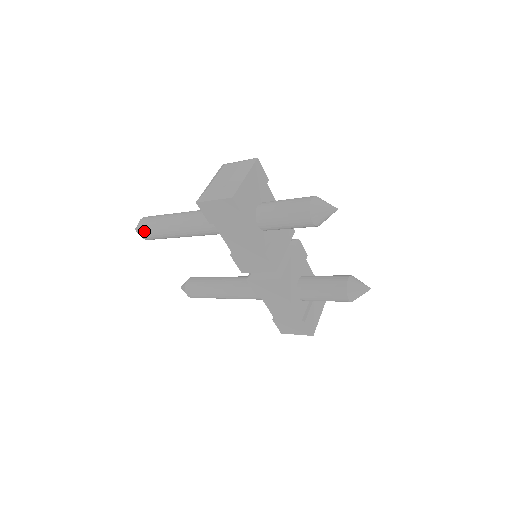
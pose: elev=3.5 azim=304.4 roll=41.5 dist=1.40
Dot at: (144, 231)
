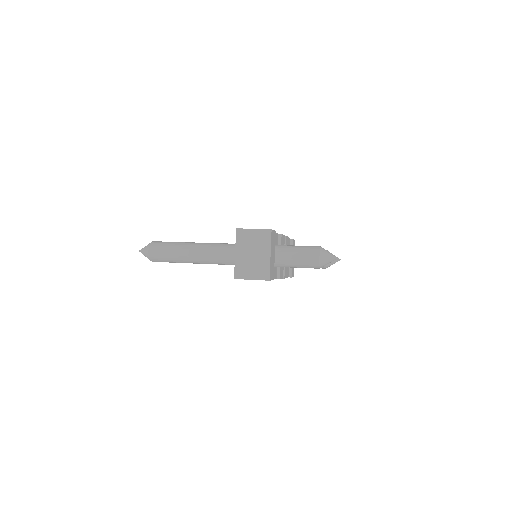
Dot at: (157, 261)
